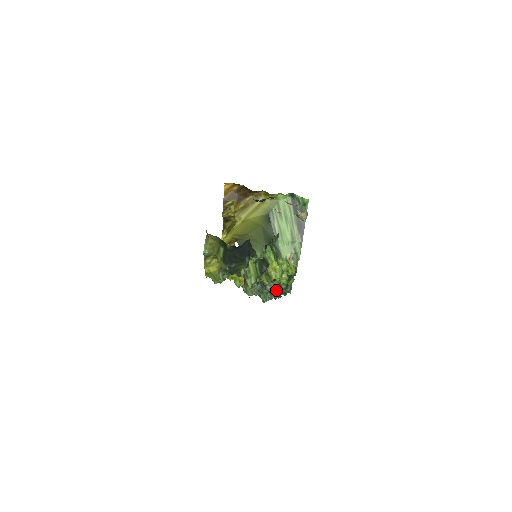
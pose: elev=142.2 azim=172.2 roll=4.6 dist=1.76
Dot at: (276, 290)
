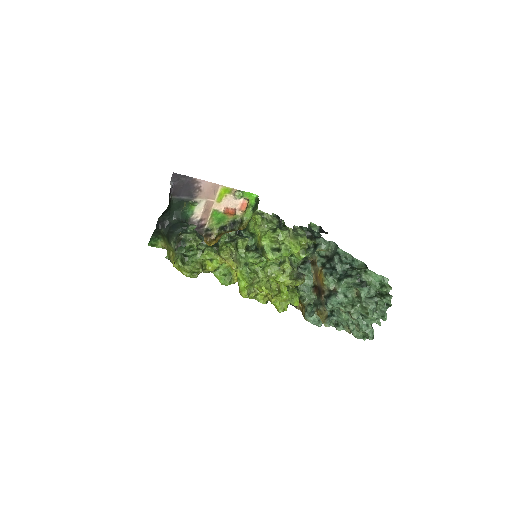
Dot at: (343, 280)
